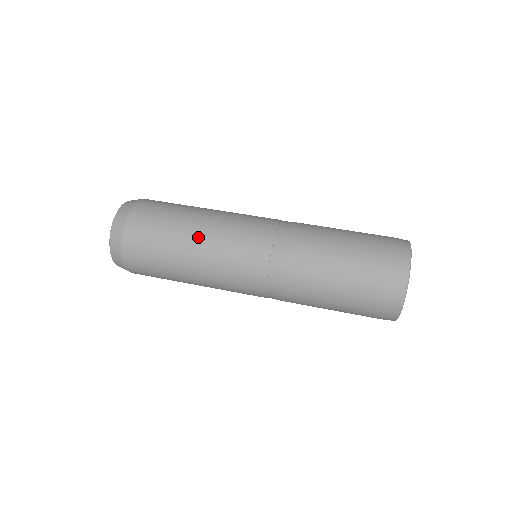
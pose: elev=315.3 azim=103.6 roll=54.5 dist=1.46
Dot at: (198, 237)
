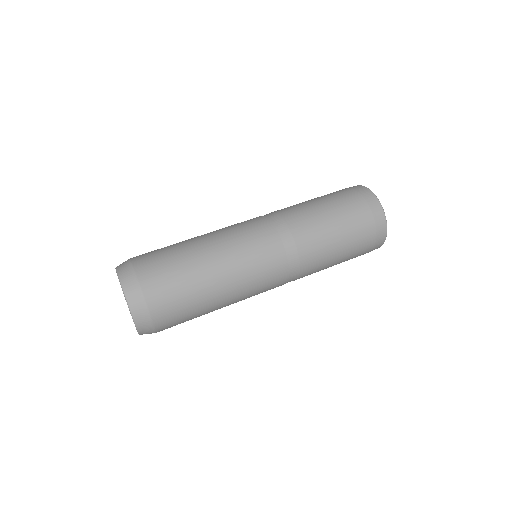
Dot at: (209, 246)
